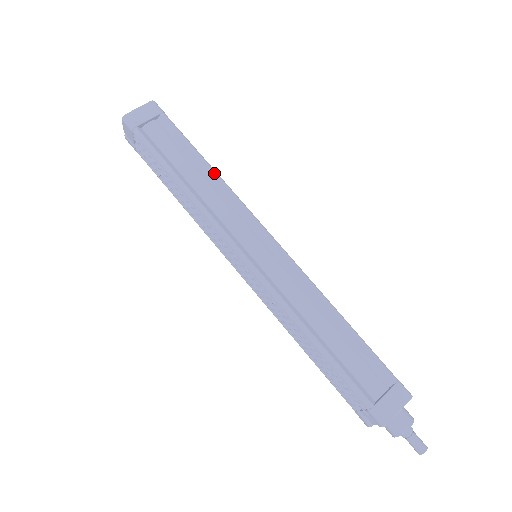
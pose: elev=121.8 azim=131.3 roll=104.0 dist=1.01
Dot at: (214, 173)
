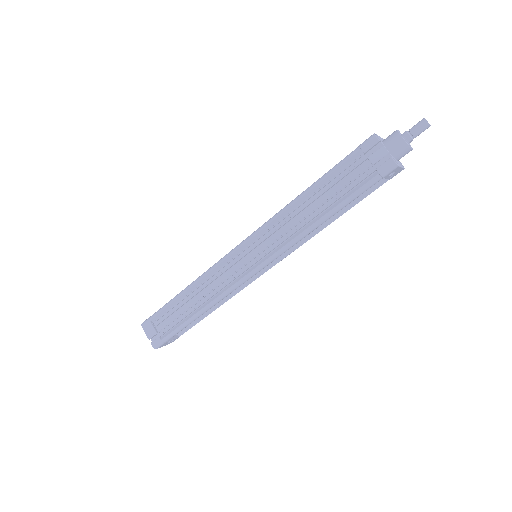
Dot at: occluded
